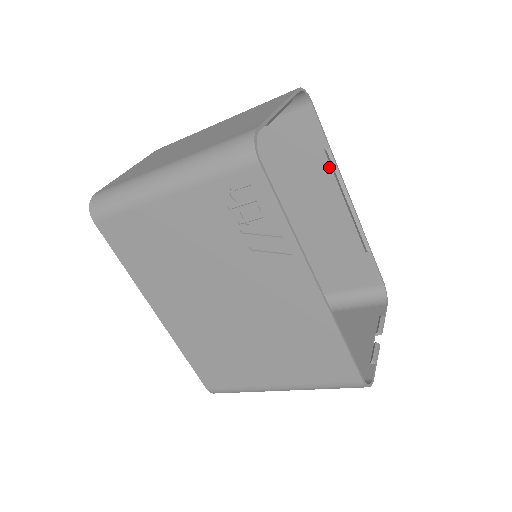
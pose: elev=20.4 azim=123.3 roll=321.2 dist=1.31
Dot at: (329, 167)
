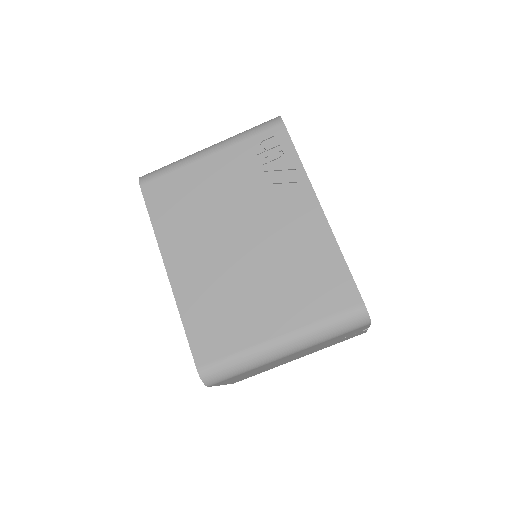
Dot at: occluded
